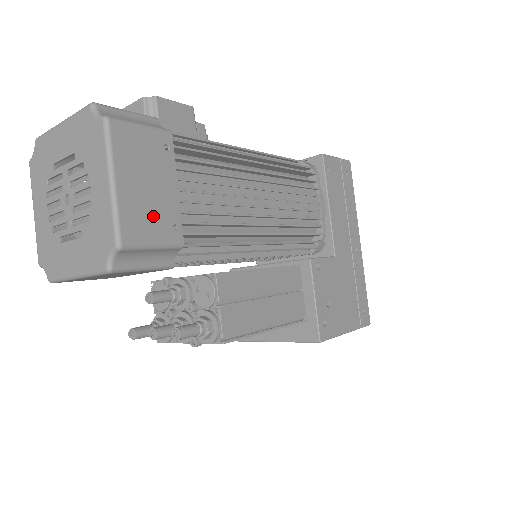
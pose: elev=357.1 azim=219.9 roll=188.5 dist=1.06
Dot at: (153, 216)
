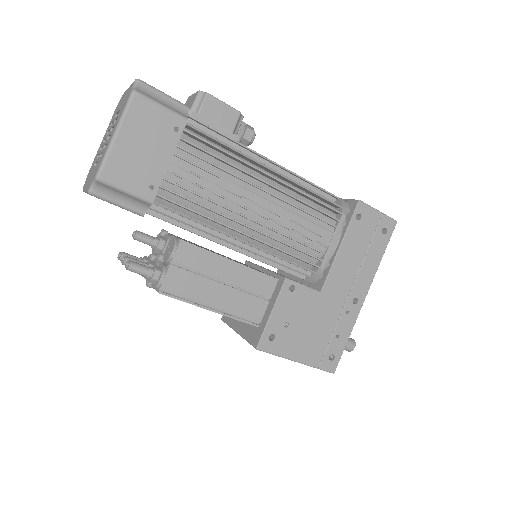
Dot at: (136, 171)
